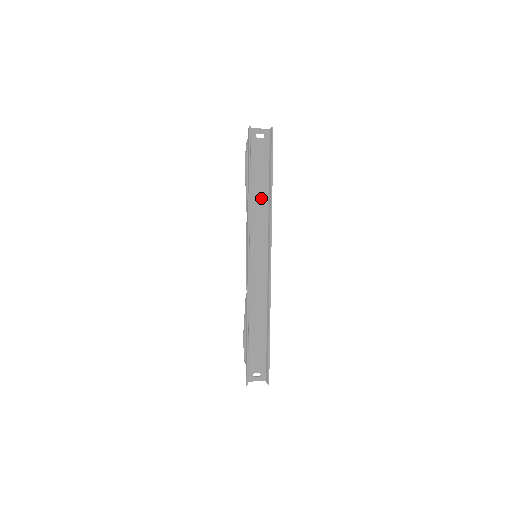
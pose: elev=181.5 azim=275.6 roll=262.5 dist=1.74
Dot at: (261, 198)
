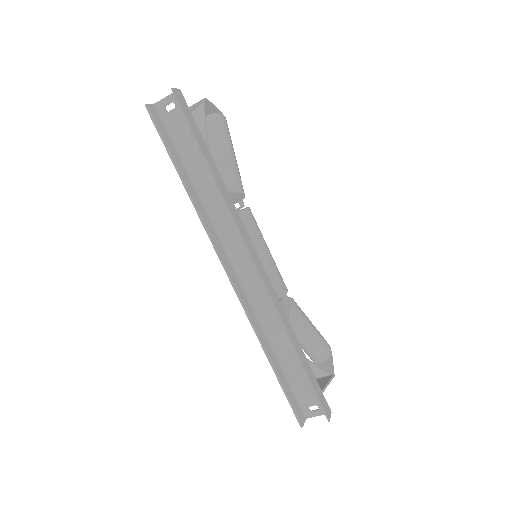
Dot at: (211, 188)
